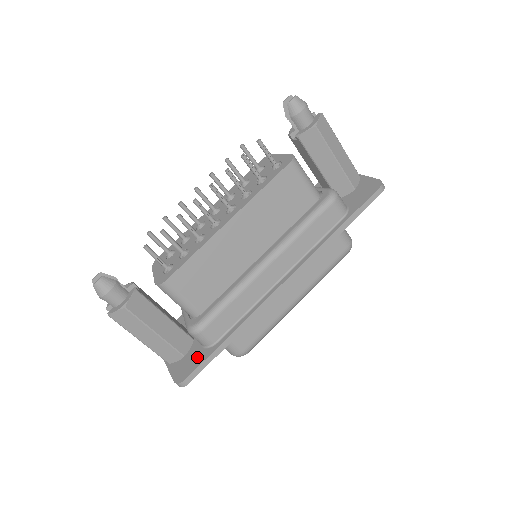
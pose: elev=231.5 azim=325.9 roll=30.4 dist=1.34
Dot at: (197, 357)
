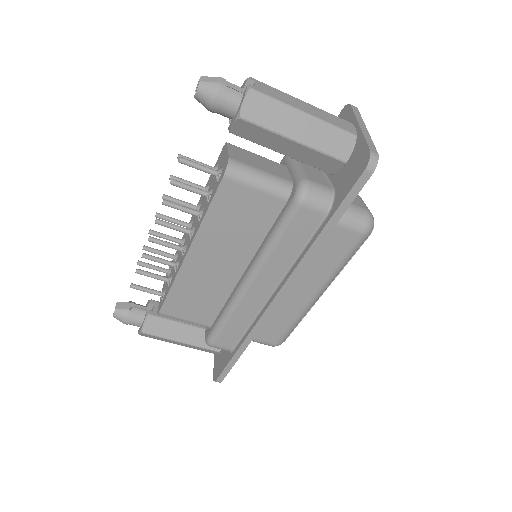
Dot at: (224, 359)
